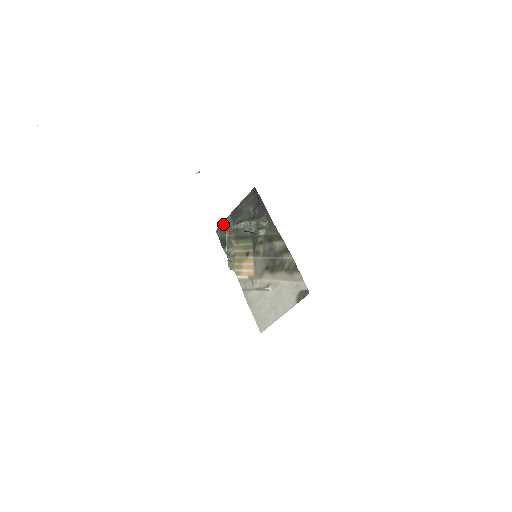
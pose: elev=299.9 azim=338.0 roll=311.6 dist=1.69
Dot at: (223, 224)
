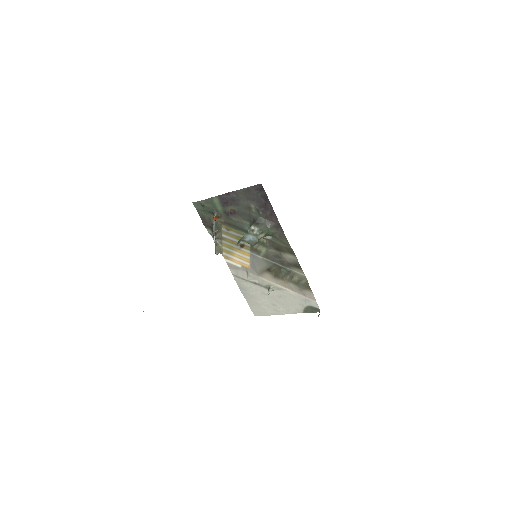
Dot at: (206, 202)
